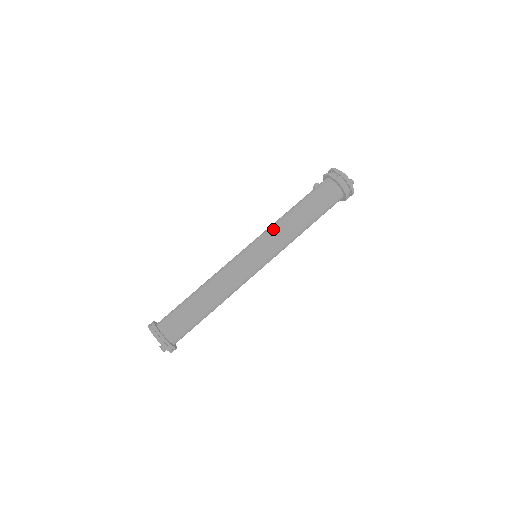
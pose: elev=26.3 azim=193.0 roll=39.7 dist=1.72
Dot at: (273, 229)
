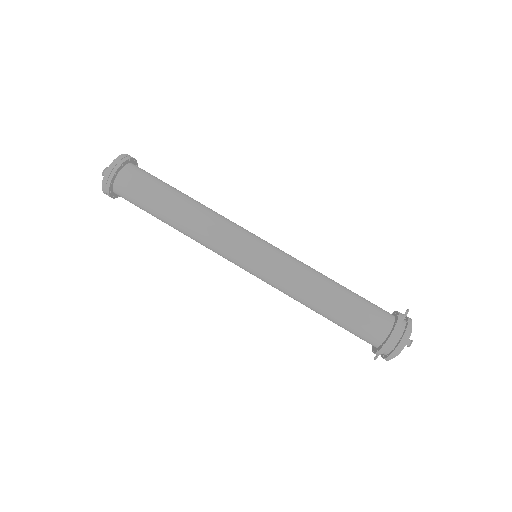
Dot at: occluded
